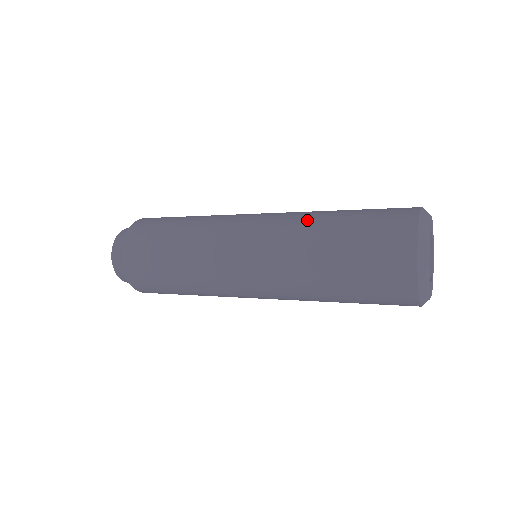
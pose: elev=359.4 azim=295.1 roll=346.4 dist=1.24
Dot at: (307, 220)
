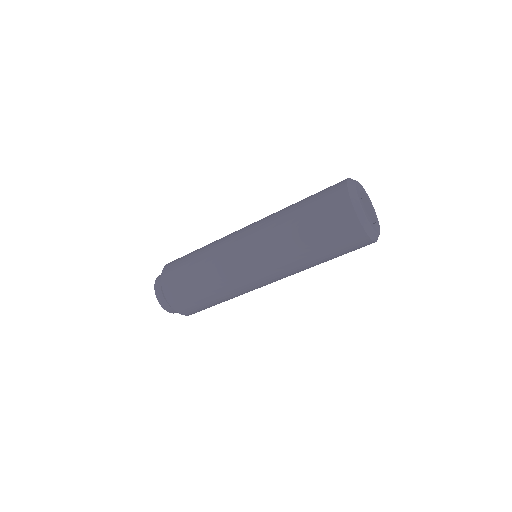
Dot at: occluded
